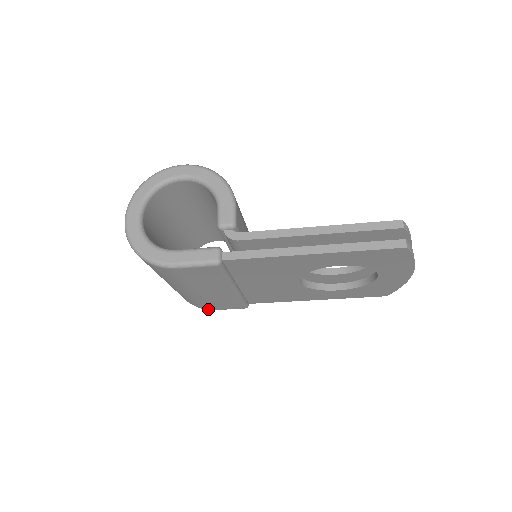
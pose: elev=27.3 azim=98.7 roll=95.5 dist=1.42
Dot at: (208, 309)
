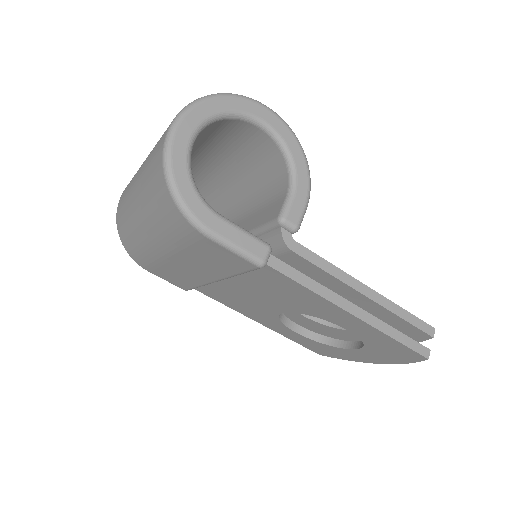
Dot at: (143, 267)
